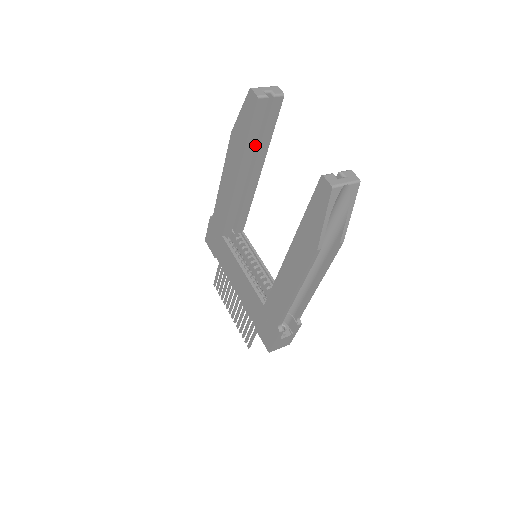
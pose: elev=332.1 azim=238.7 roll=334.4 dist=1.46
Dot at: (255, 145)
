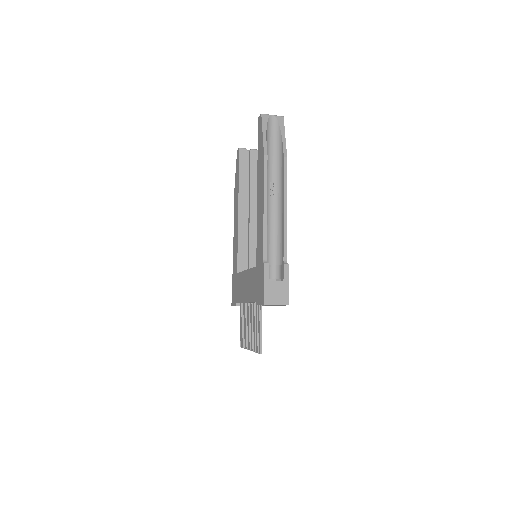
Dot at: (248, 189)
